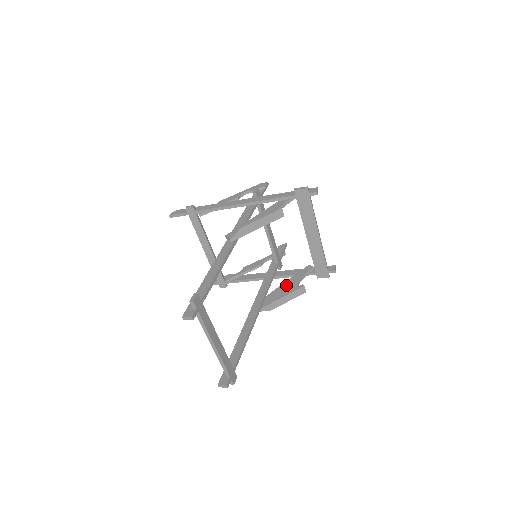
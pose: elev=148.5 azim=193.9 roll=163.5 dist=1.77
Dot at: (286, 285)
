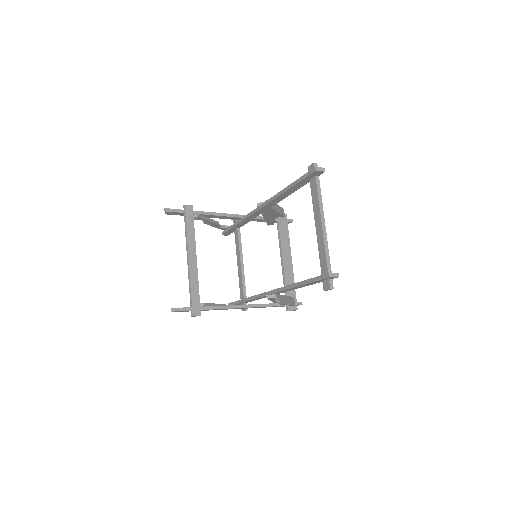
Dot at: occluded
